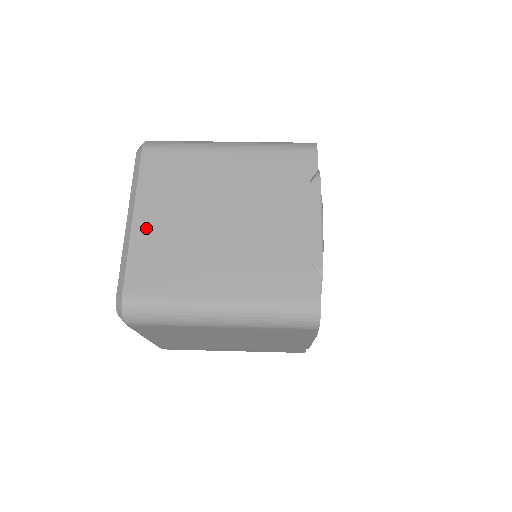
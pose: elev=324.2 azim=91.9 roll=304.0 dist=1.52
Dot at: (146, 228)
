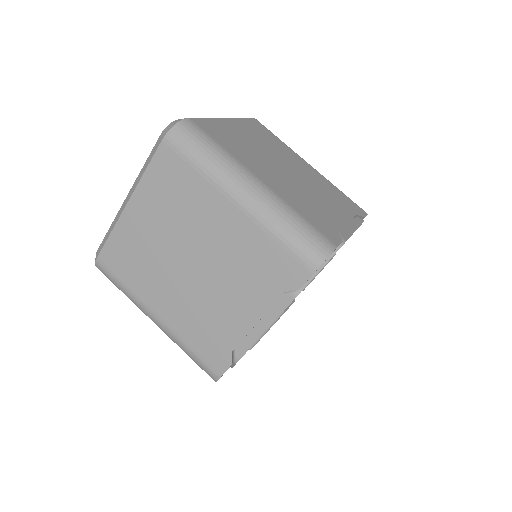
Dot at: (133, 221)
